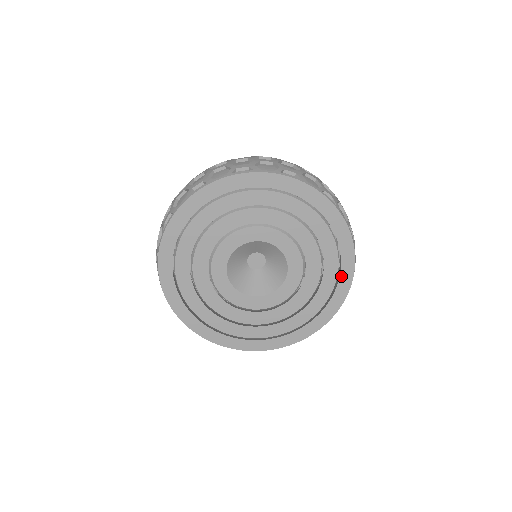
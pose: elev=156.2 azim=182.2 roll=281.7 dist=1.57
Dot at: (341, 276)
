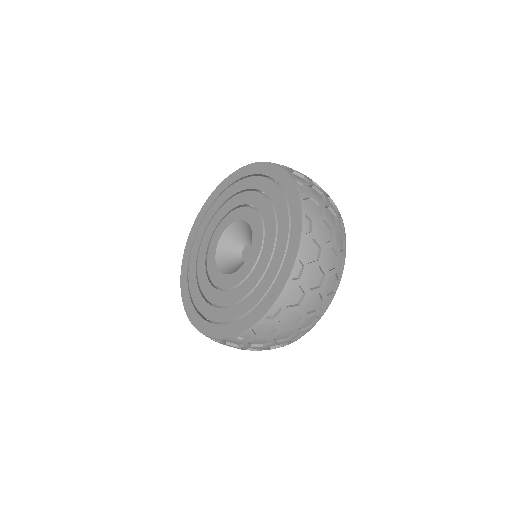
Dot at: (283, 267)
